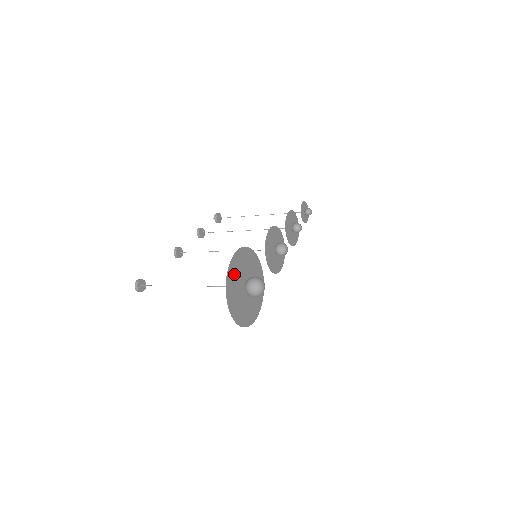
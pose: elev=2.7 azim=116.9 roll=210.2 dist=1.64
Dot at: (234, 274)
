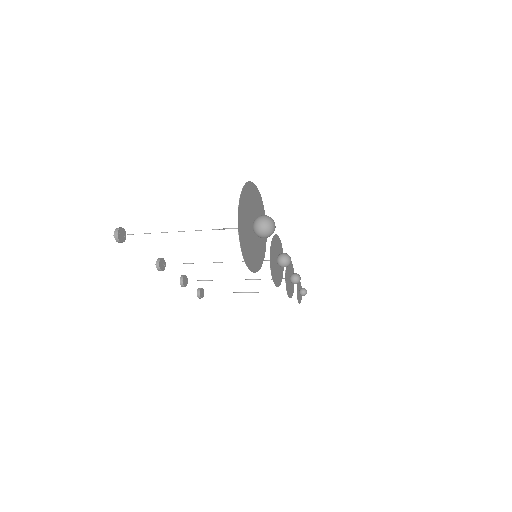
Dot at: (250, 196)
